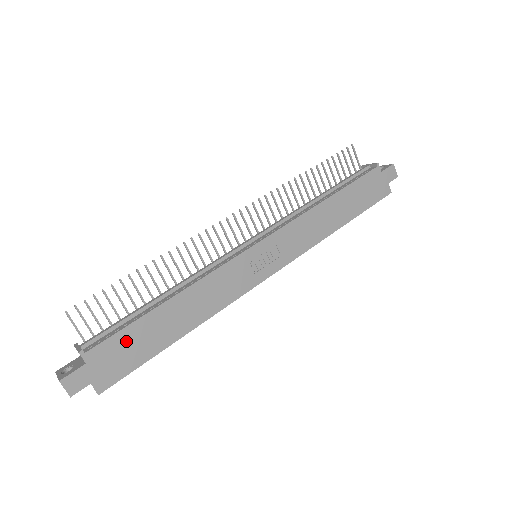
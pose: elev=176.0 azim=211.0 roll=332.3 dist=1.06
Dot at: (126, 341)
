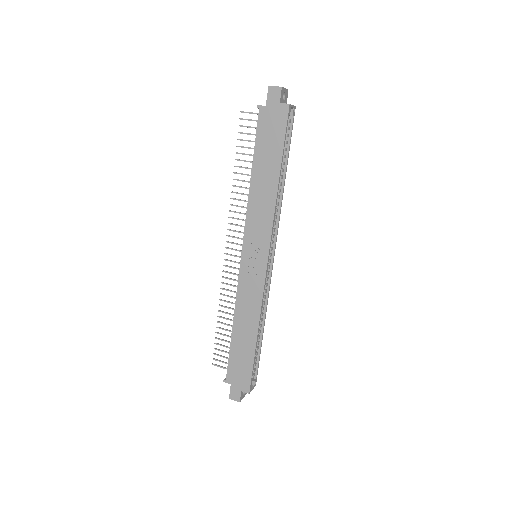
Dot at: (235, 362)
